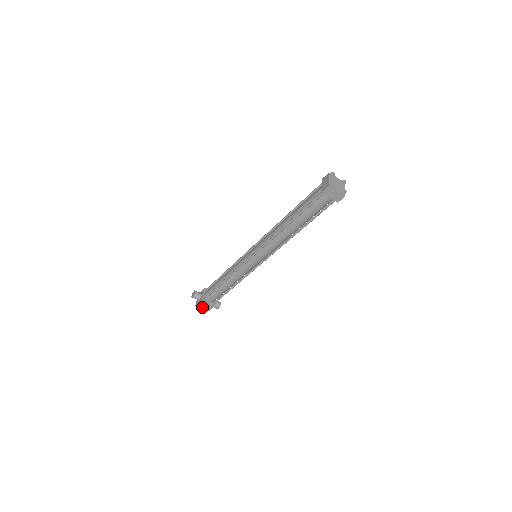
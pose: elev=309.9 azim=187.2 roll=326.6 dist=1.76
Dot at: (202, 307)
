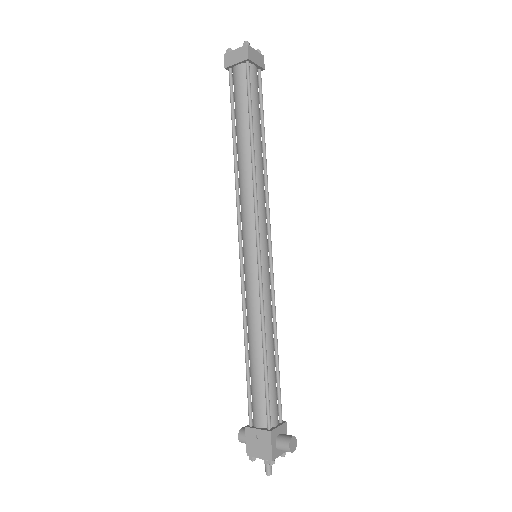
Dot at: (257, 453)
